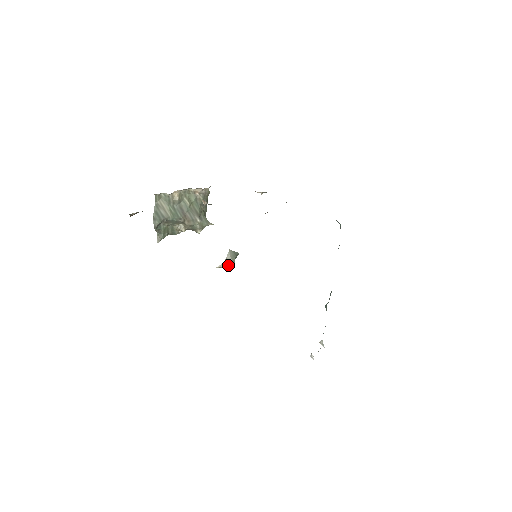
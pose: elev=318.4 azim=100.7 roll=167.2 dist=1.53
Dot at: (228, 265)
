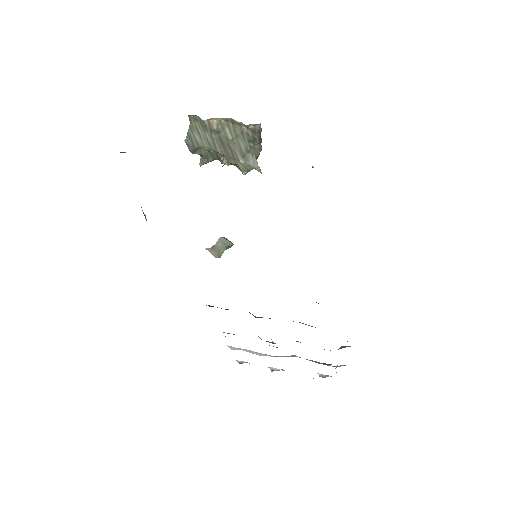
Dot at: (215, 253)
